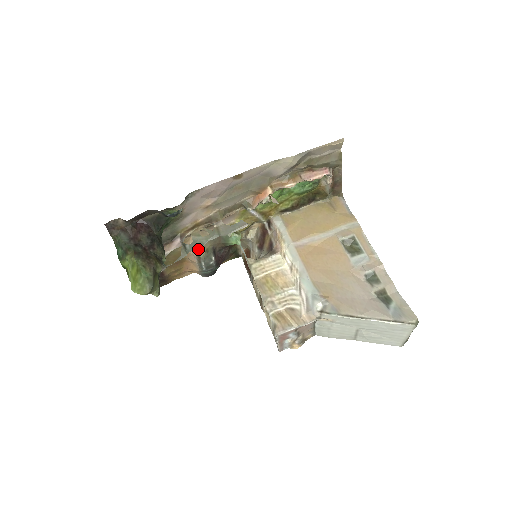
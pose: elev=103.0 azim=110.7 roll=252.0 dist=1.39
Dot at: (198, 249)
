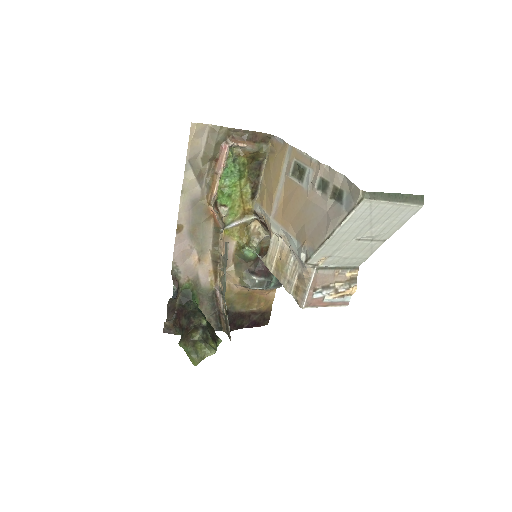
Dot at: (239, 282)
